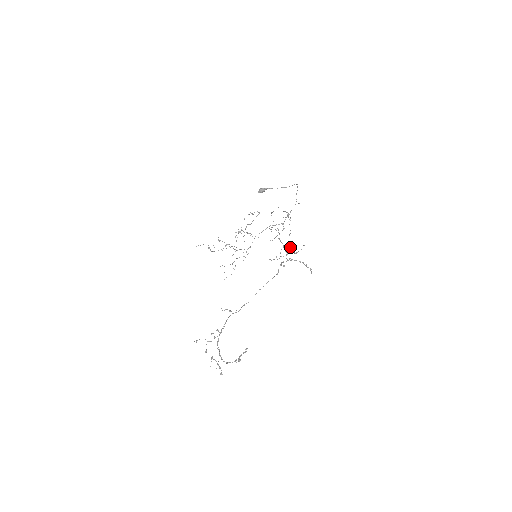
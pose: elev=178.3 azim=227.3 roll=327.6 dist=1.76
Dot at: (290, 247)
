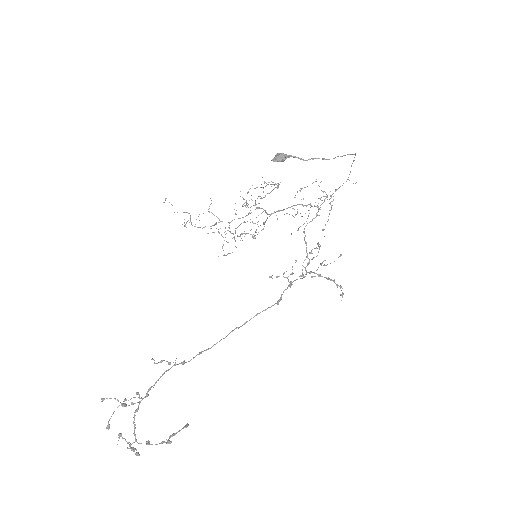
Dot at: (318, 251)
